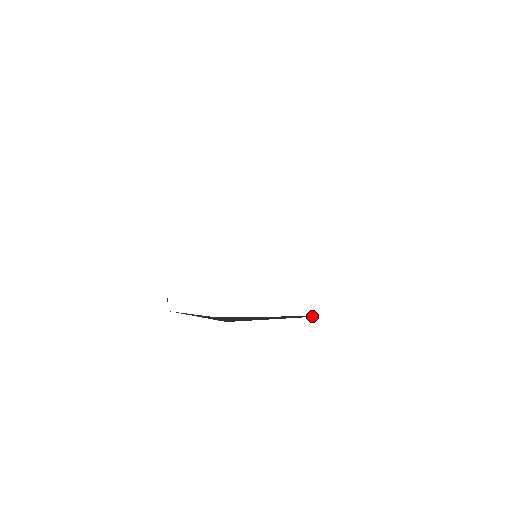
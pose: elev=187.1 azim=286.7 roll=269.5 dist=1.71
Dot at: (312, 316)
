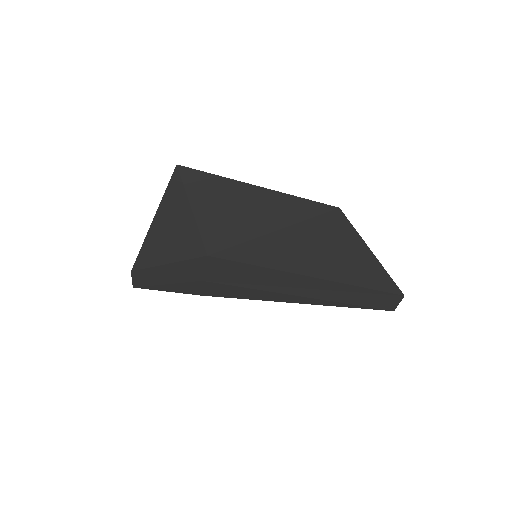
Dot at: (321, 207)
